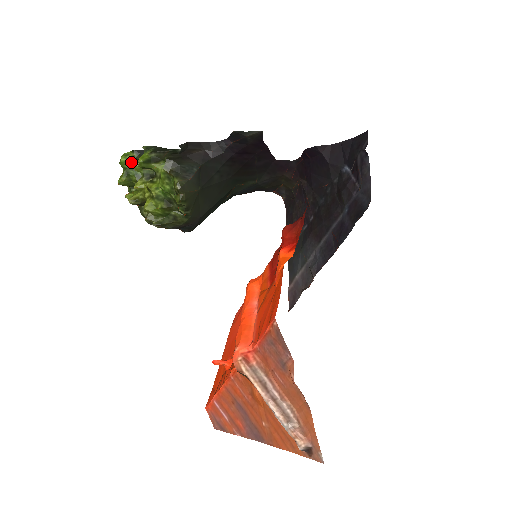
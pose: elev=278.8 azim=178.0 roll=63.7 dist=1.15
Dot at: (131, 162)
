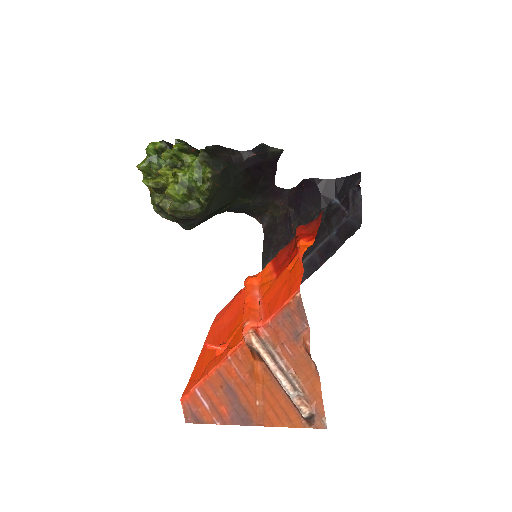
Dot at: (157, 151)
